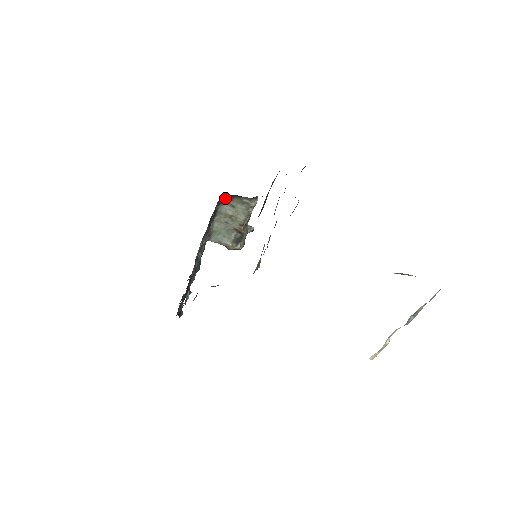
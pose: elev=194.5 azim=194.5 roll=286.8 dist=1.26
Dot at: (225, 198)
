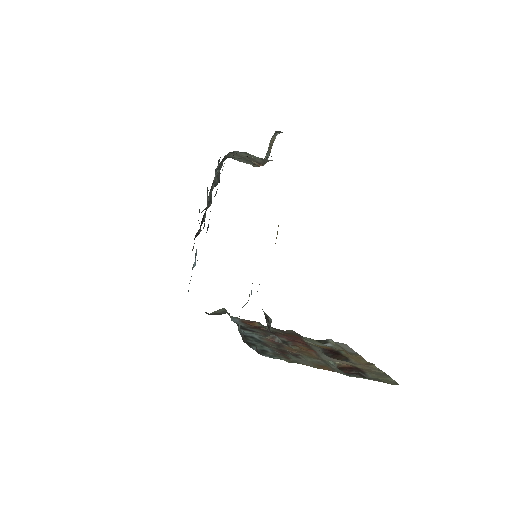
Dot at: occluded
